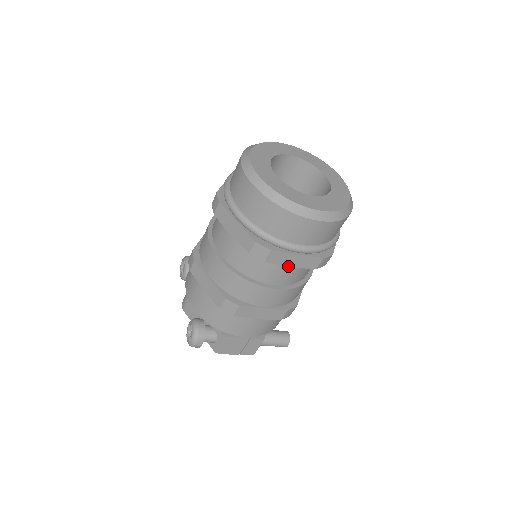
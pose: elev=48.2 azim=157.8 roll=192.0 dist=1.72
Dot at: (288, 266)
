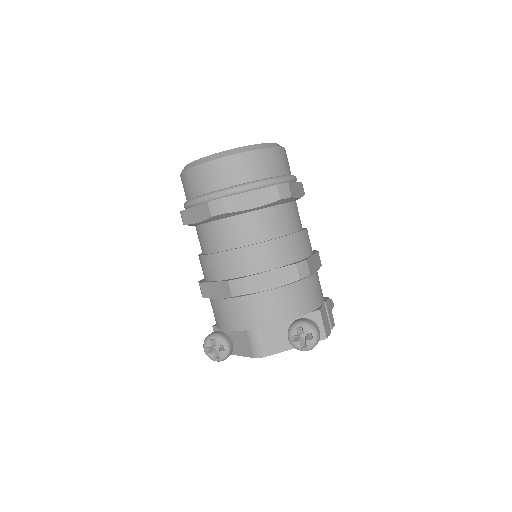
Dot at: (298, 198)
